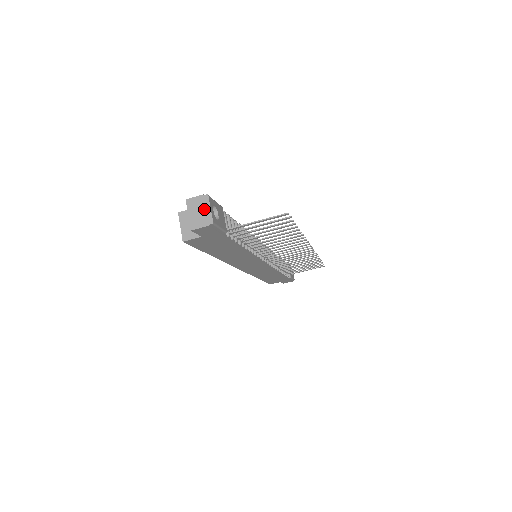
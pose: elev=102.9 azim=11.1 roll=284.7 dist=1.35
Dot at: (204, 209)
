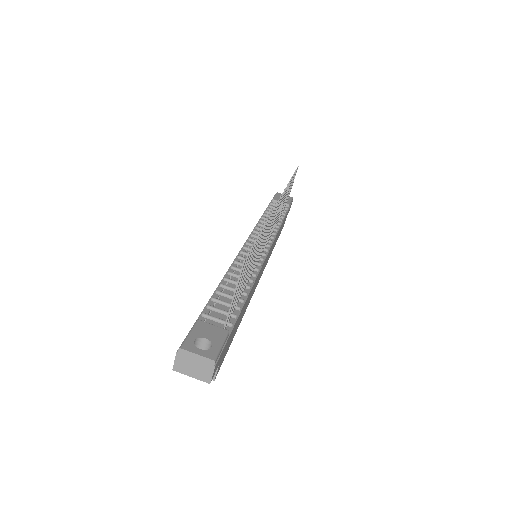
Dot at: (194, 360)
